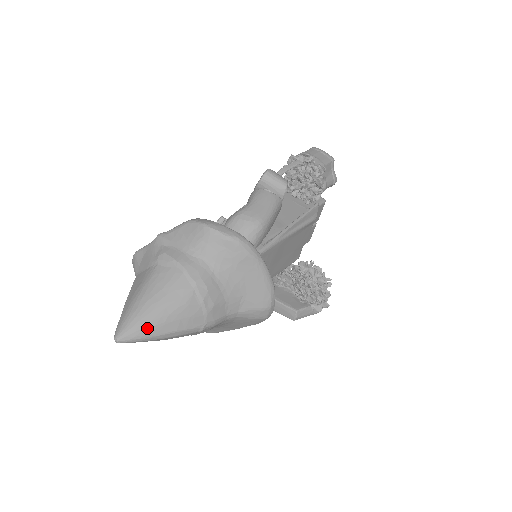
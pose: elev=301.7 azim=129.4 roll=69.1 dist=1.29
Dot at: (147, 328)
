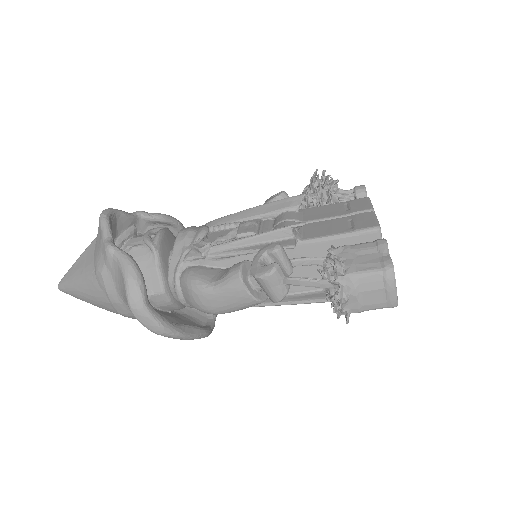
Dot at: (81, 299)
